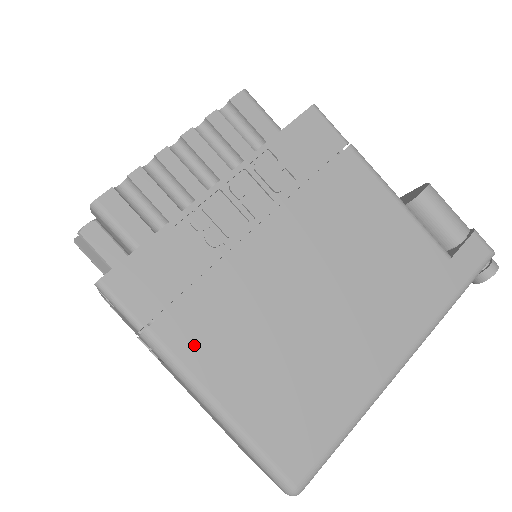
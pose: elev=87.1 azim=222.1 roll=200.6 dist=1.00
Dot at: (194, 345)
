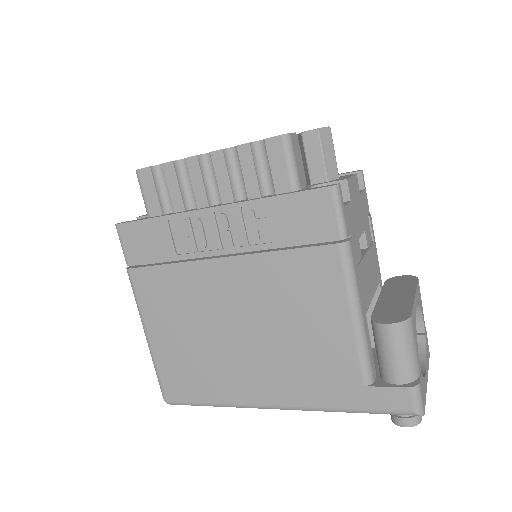
Dot at: (148, 296)
